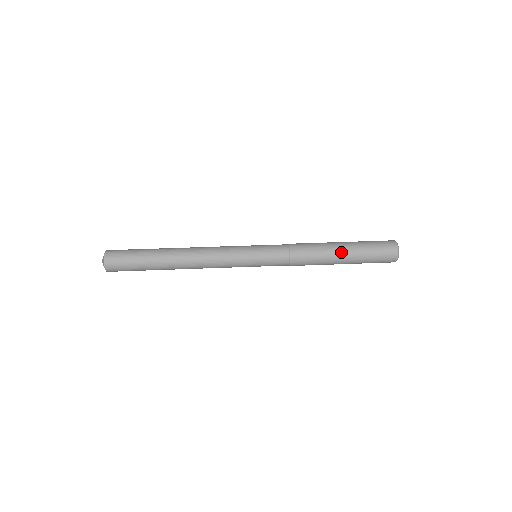
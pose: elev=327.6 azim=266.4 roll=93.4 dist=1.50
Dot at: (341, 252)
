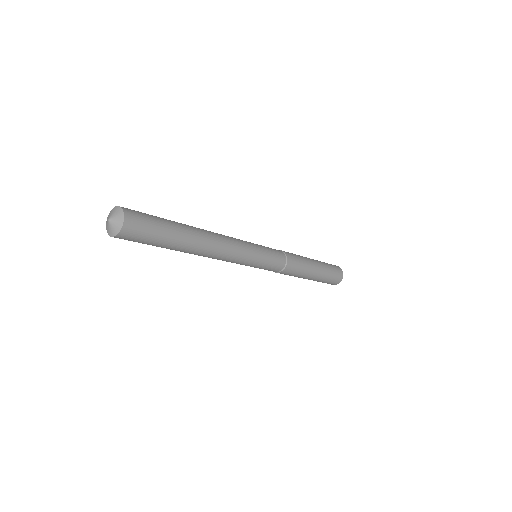
Dot at: (315, 264)
